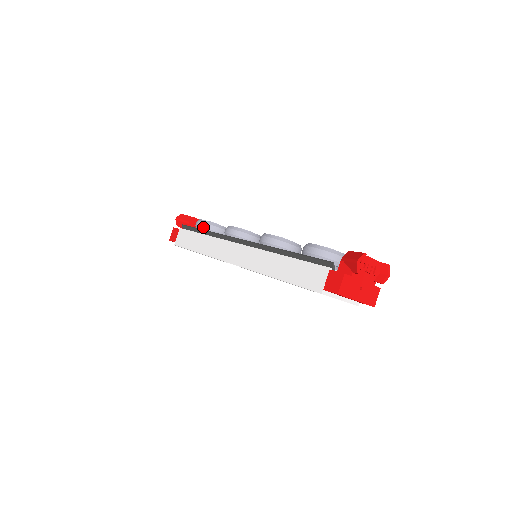
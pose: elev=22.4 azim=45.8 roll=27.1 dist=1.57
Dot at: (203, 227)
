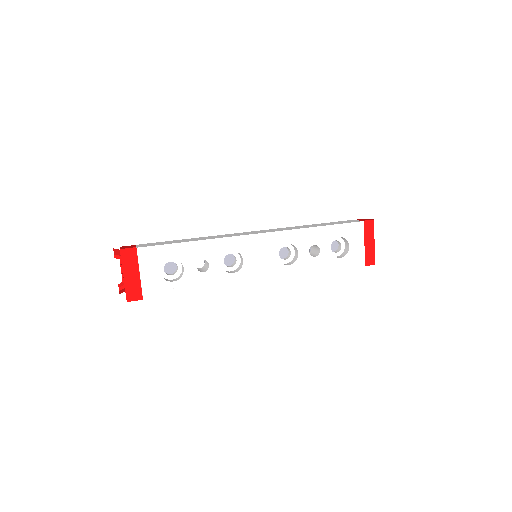
Dot at: occluded
